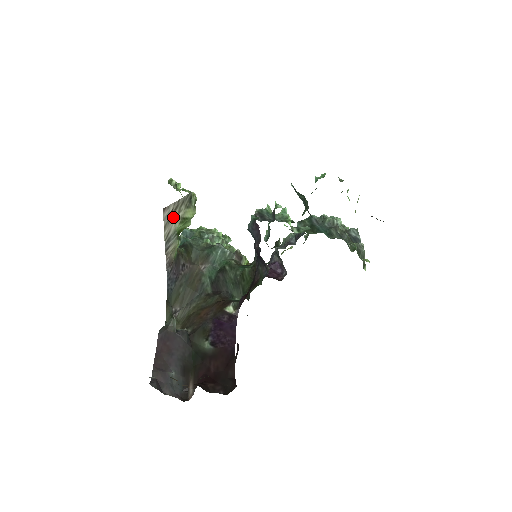
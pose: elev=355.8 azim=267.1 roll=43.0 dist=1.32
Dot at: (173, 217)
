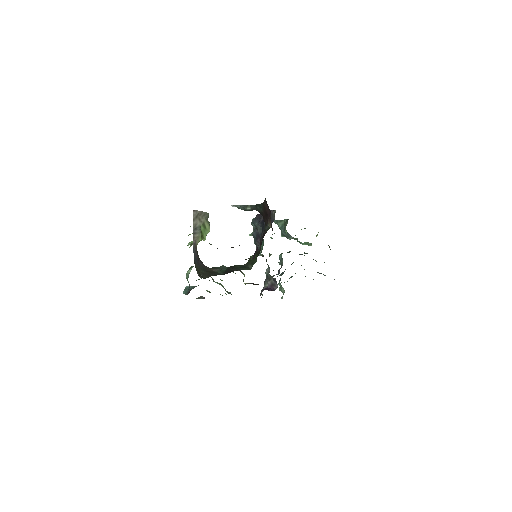
Dot at: (199, 218)
